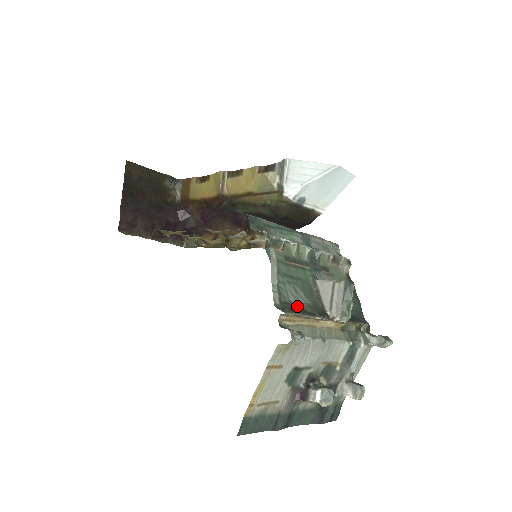
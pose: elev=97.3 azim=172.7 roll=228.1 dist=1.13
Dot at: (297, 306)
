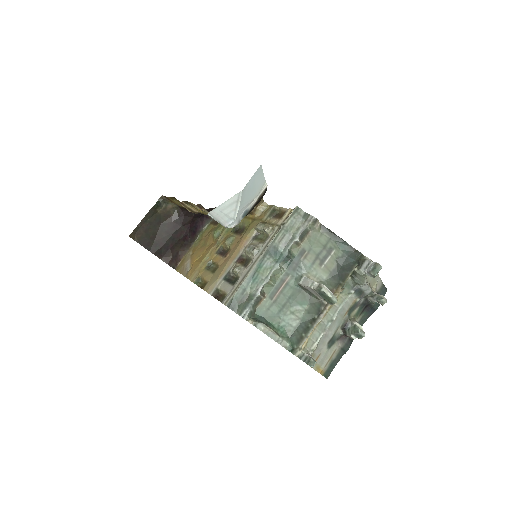
Dot at: (300, 326)
